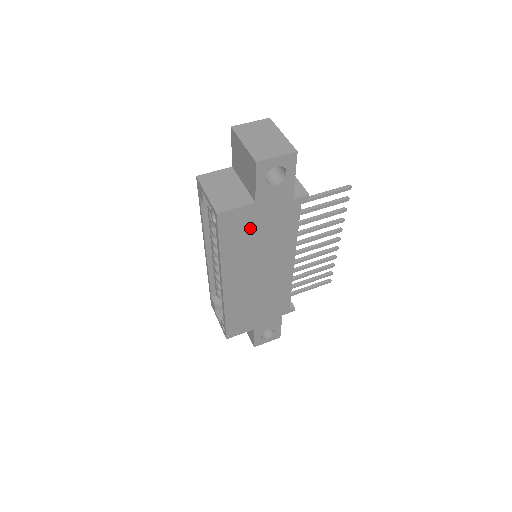
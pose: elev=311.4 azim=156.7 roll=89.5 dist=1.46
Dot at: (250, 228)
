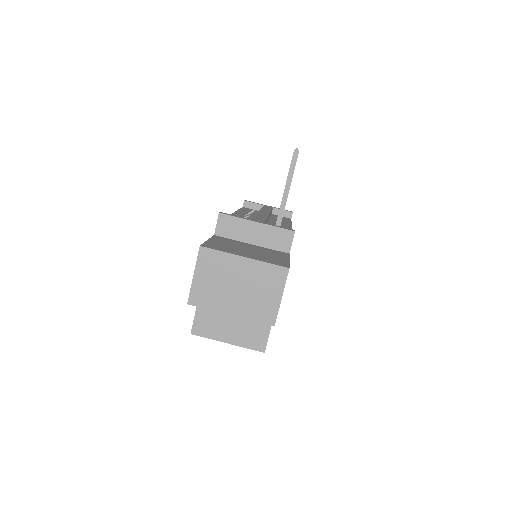
Dot at: occluded
